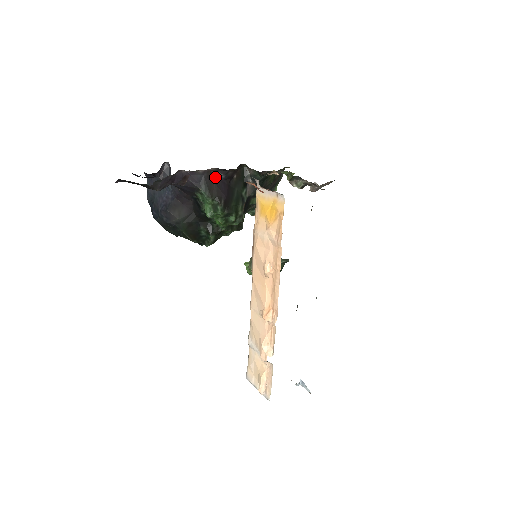
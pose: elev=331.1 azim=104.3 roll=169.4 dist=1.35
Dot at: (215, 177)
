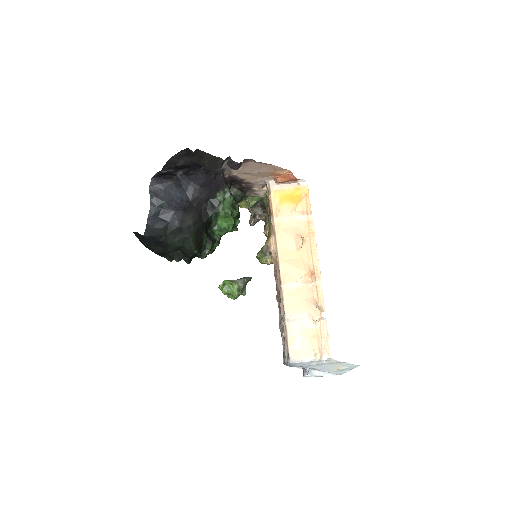
Dot at: occluded
